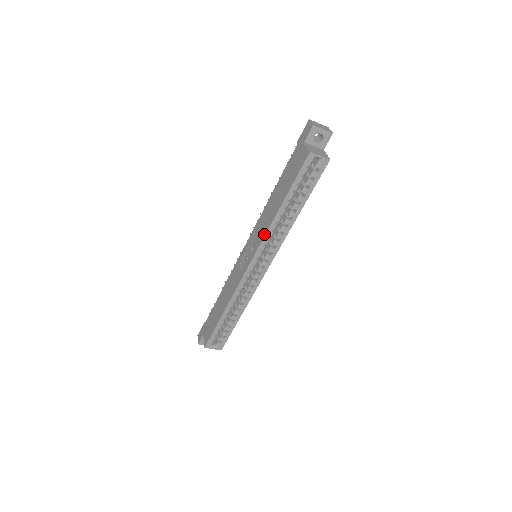
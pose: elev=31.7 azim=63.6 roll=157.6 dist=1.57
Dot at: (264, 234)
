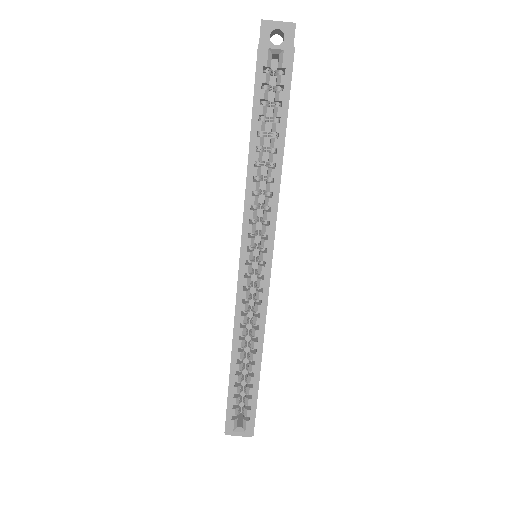
Dot at: occluded
